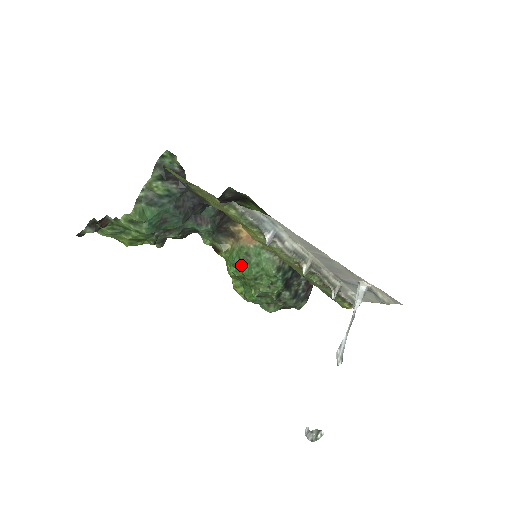
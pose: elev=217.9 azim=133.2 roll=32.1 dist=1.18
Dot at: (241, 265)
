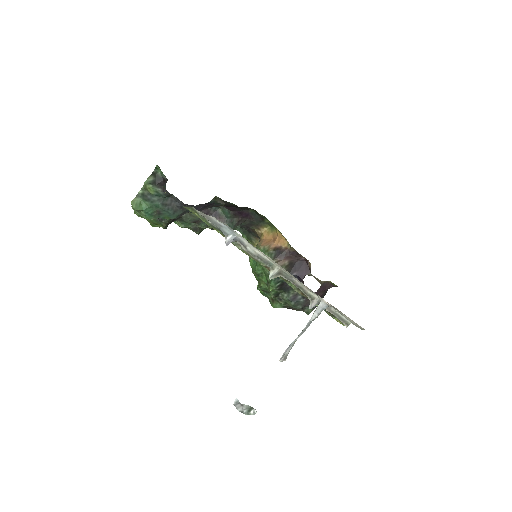
Dot at: (253, 262)
